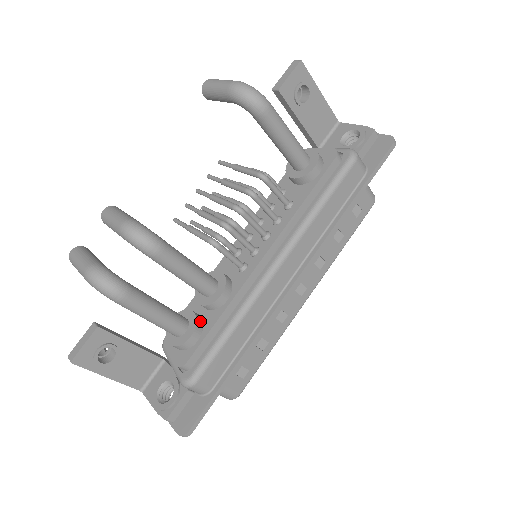
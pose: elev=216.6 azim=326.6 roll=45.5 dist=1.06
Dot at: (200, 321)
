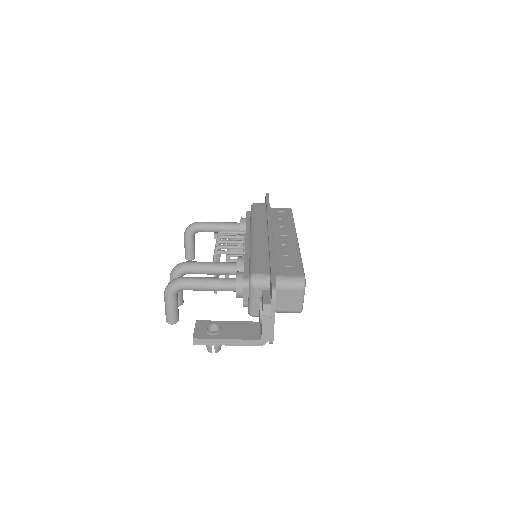
Dot at: occluded
